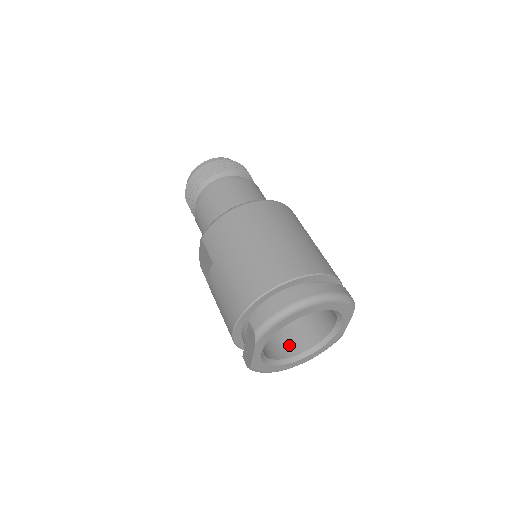
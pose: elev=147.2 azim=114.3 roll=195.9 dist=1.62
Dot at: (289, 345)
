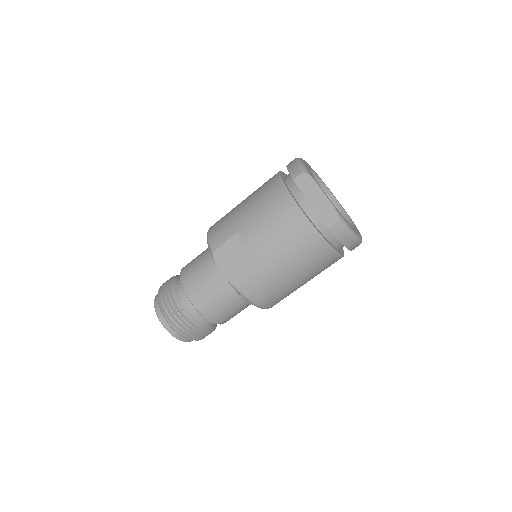
Dot at: occluded
